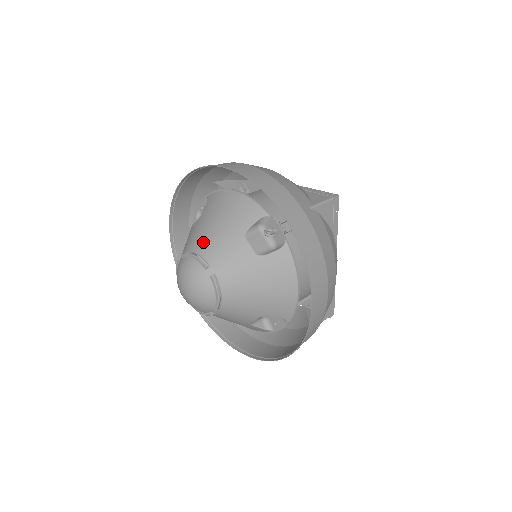
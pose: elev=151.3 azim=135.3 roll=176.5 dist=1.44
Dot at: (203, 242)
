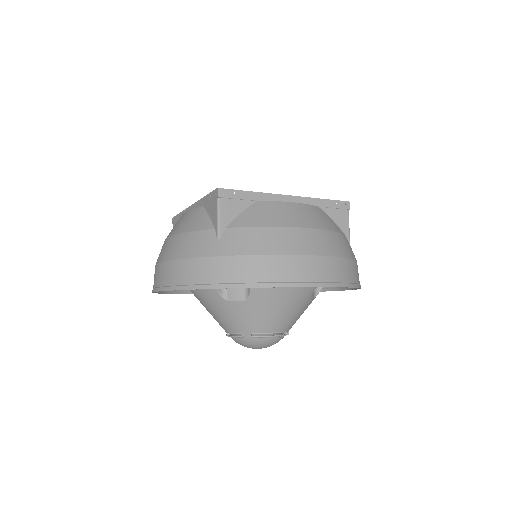
Dot at: (276, 323)
